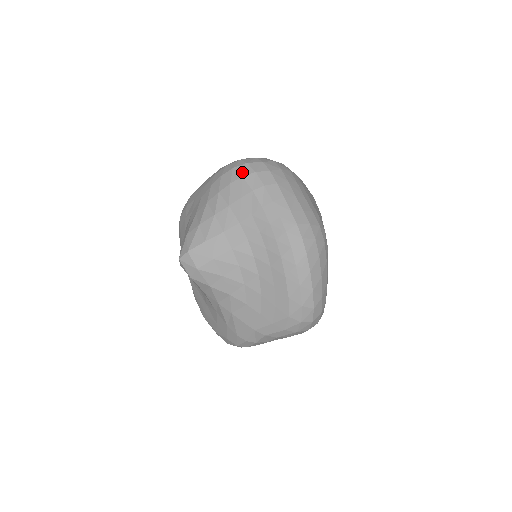
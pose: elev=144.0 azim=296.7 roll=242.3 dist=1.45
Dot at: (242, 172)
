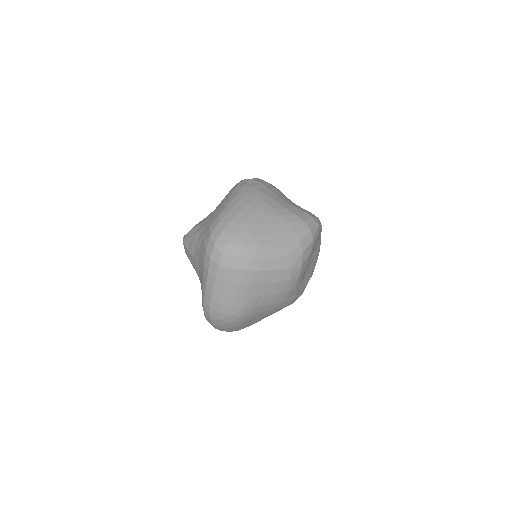
Dot at: (208, 247)
